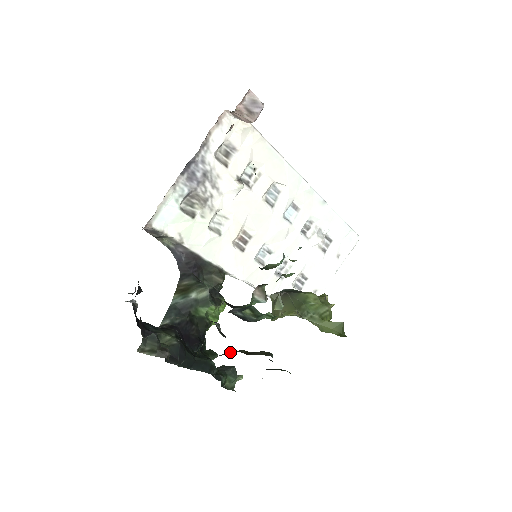
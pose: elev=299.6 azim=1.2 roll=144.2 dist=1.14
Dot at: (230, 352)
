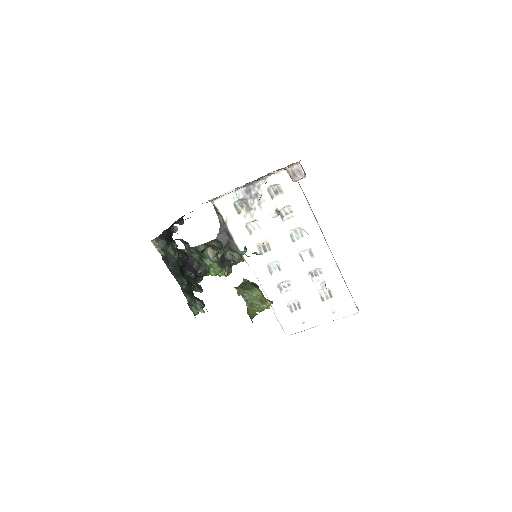
Dot at: occluded
